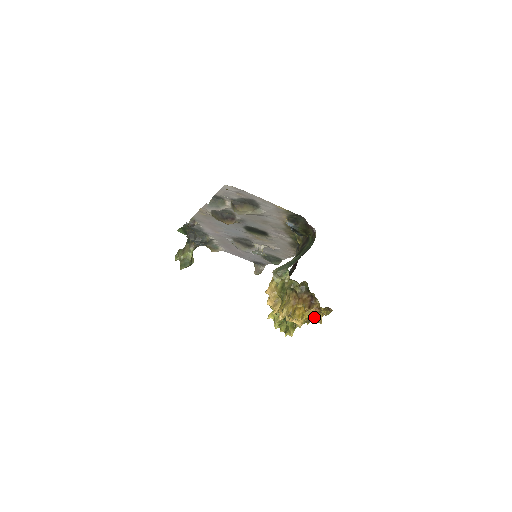
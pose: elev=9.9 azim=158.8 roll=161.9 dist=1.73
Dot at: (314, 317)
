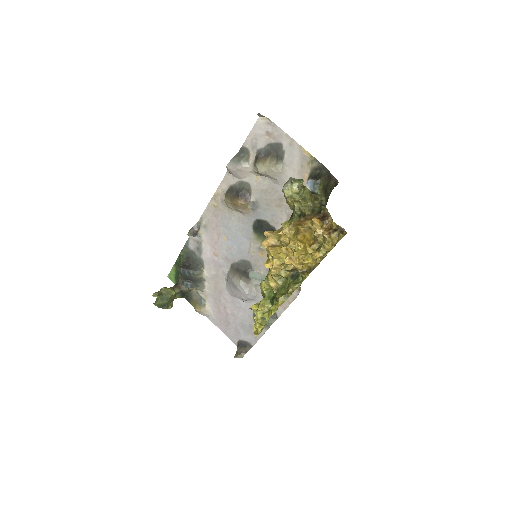
Dot at: (320, 252)
